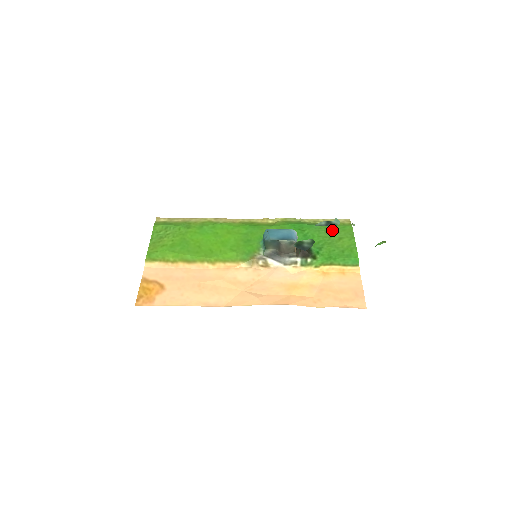
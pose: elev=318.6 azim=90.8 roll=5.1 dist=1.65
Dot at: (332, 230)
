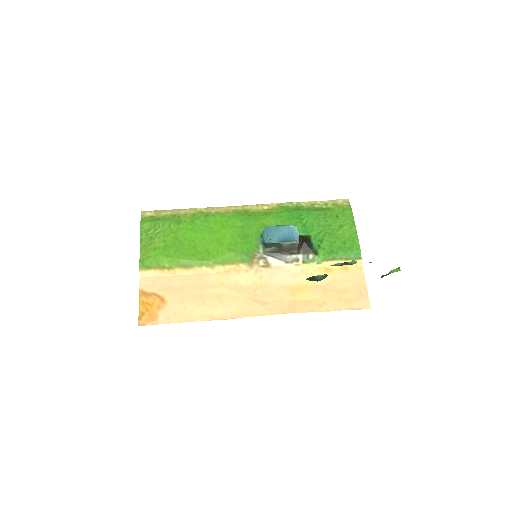
Dot at: (331, 216)
